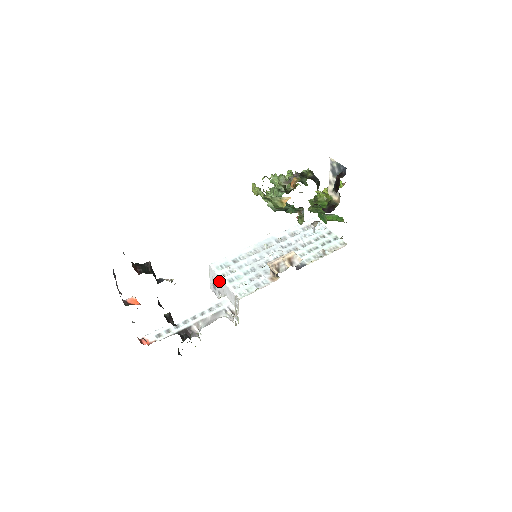
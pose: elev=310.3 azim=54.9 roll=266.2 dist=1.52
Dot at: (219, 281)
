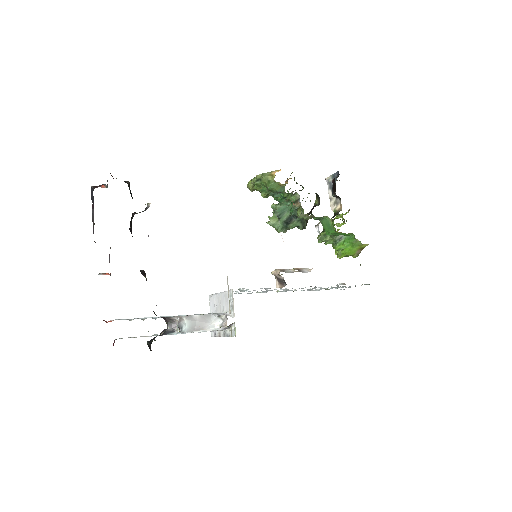
Dot at: (217, 300)
